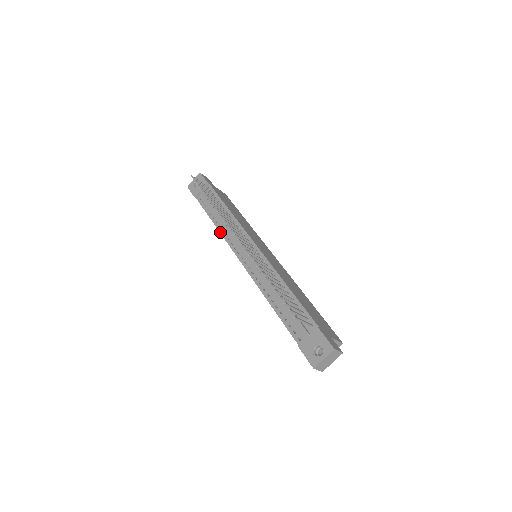
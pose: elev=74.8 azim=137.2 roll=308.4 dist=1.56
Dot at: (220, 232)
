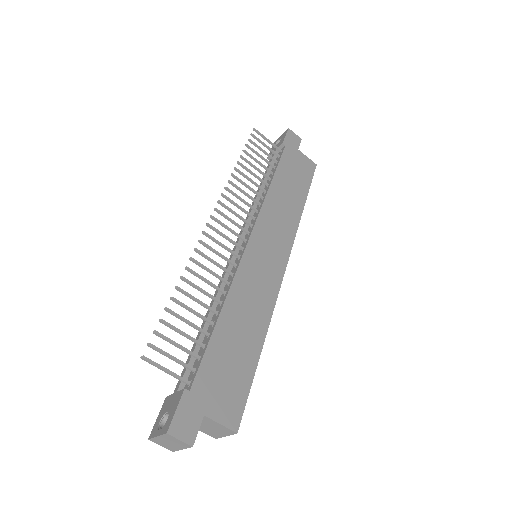
Dot at: occluded
